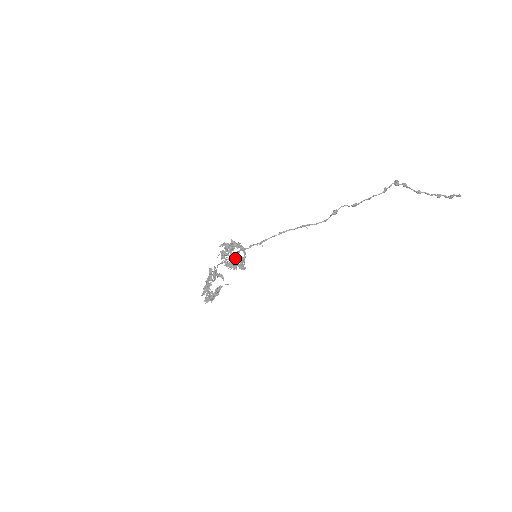
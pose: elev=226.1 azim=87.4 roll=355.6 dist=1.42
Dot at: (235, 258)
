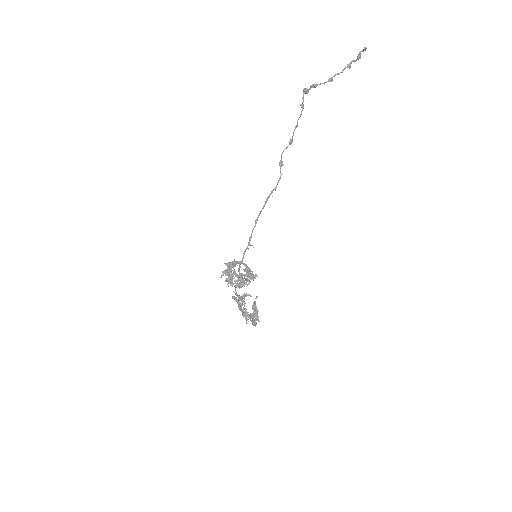
Dot at: (241, 276)
